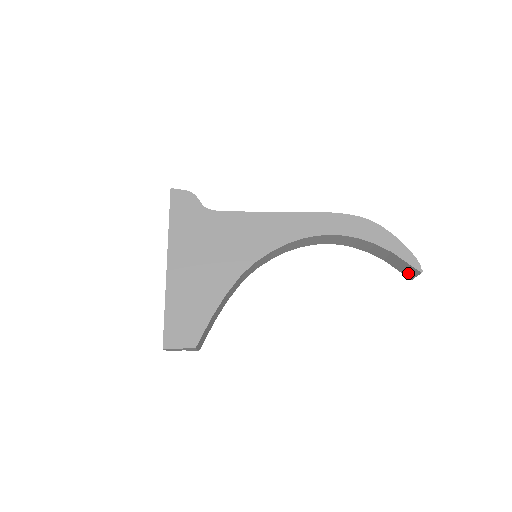
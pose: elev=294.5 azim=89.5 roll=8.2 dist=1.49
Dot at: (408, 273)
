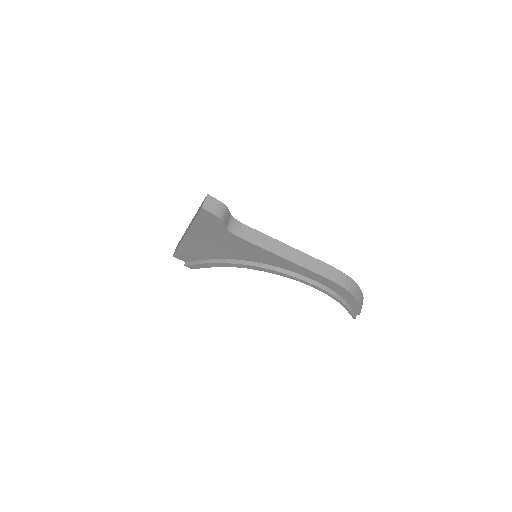
Dot at: occluded
